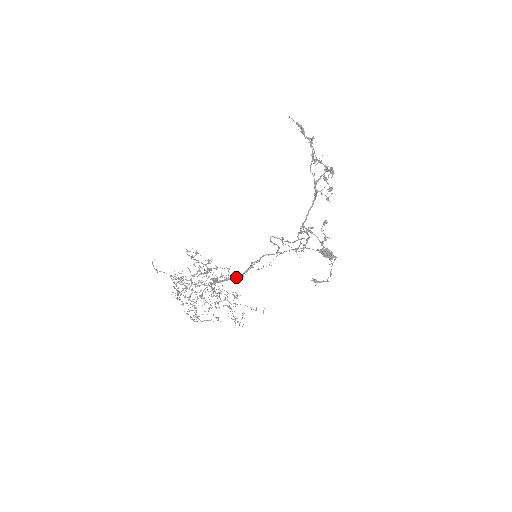
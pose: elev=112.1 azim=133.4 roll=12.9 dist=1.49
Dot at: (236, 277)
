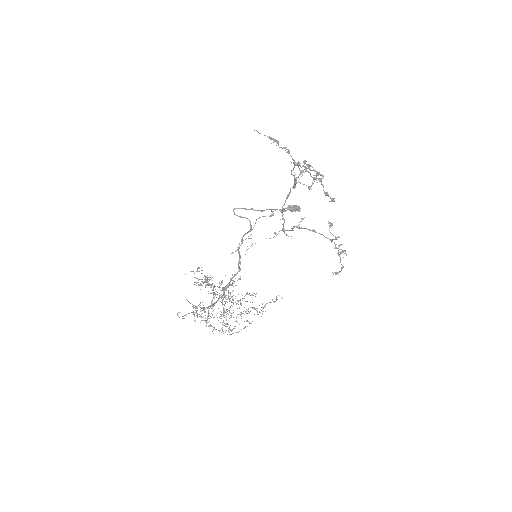
Dot at: (236, 273)
